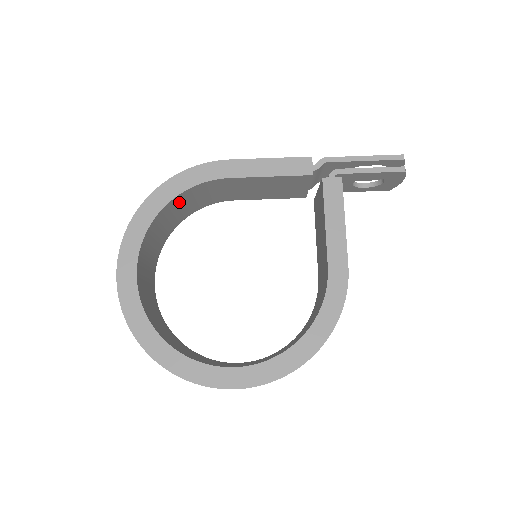
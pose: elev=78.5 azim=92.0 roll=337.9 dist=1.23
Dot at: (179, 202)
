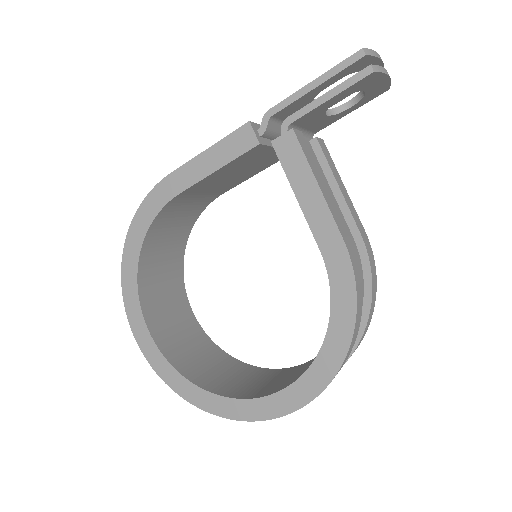
Dot at: (157, 236)
